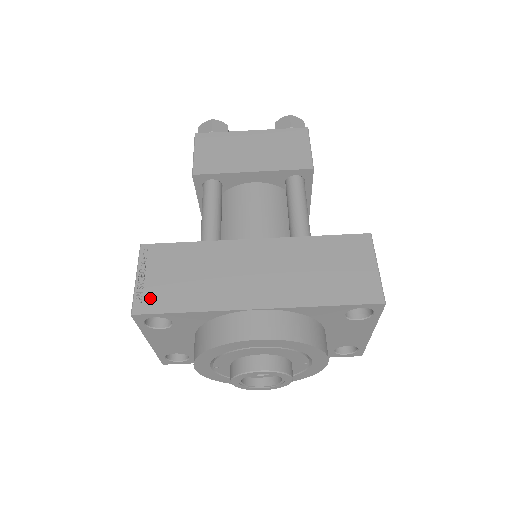
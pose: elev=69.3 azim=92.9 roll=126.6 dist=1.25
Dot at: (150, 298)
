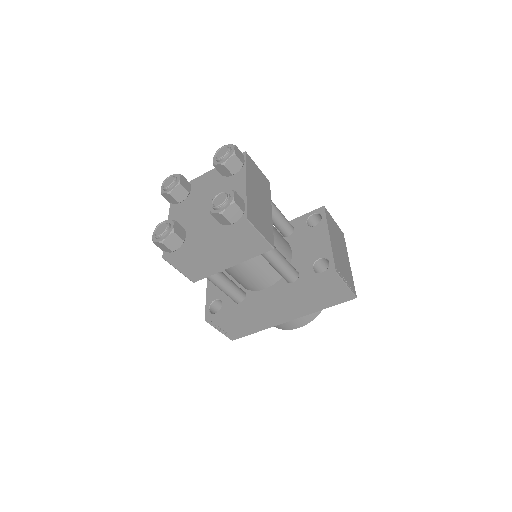
Dot at: (234, 334)
